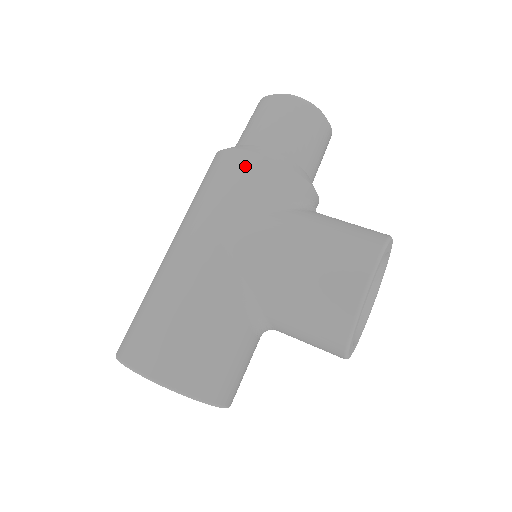
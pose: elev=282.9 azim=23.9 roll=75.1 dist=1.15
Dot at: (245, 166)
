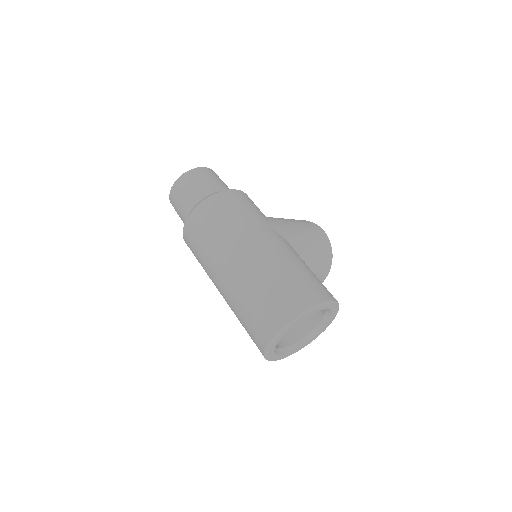
Dot at: (242, 196)
